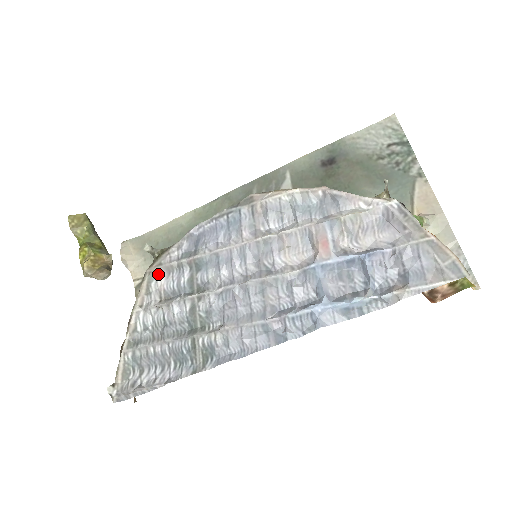
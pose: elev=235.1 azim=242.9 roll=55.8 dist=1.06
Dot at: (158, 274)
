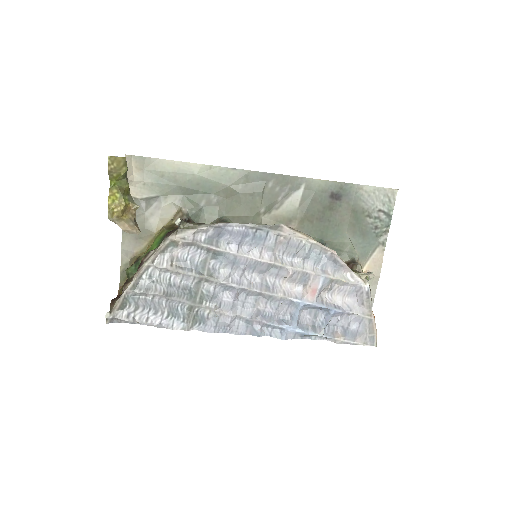
Dot at: (178, 245)
